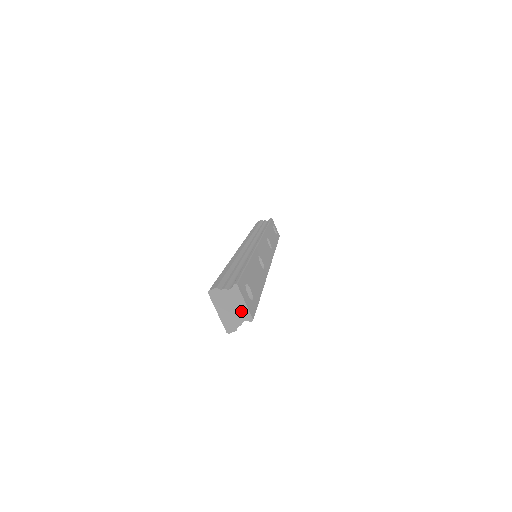
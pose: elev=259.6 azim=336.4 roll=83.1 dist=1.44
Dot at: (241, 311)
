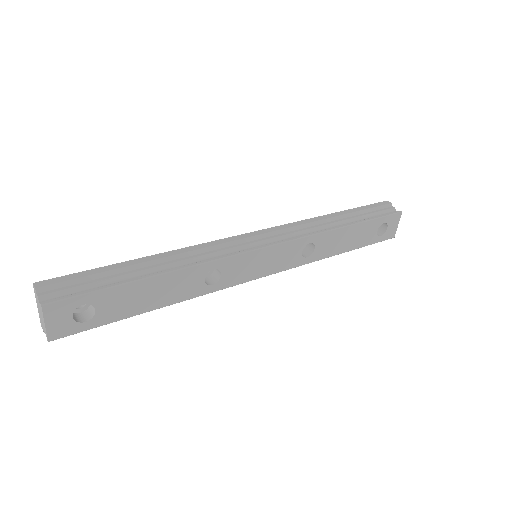
Dot at: (44, 325)
